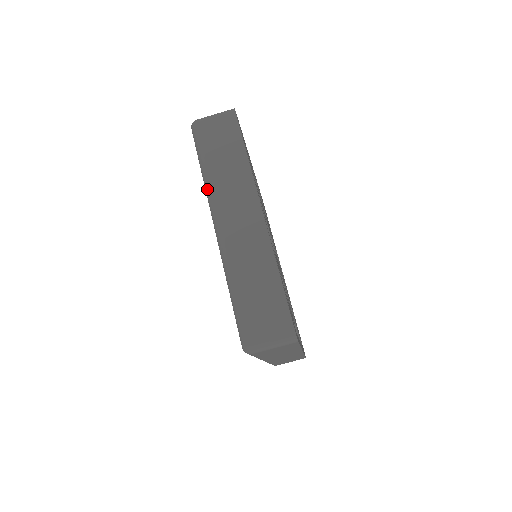
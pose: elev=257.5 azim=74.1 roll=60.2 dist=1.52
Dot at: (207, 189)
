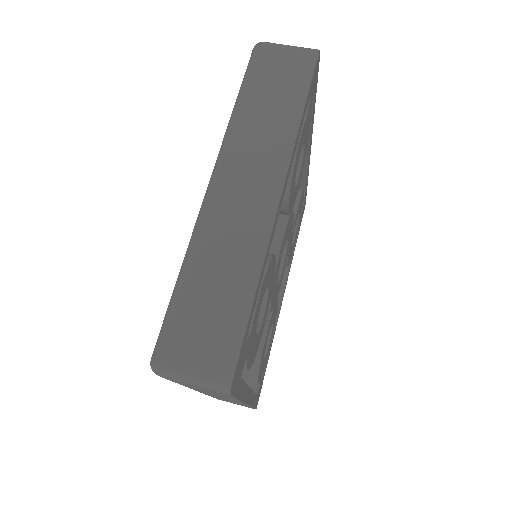
Dot at: (228, 129)
